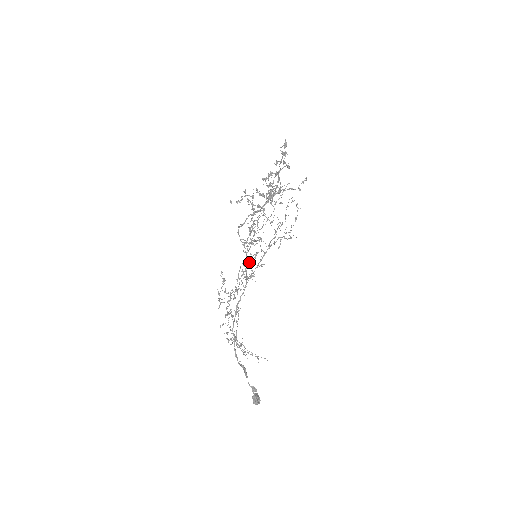
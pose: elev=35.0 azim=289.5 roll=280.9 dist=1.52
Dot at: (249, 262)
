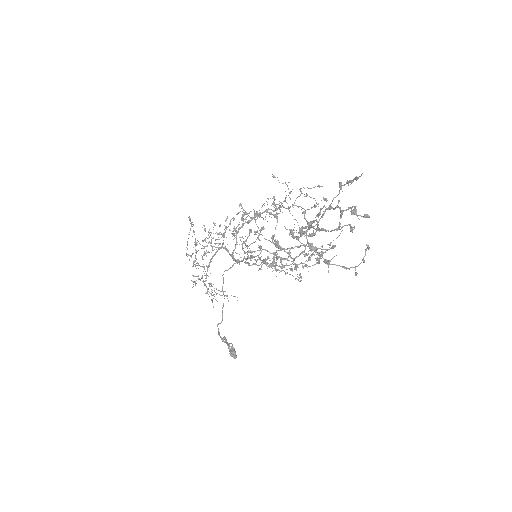
Dot at: (232, 218)
